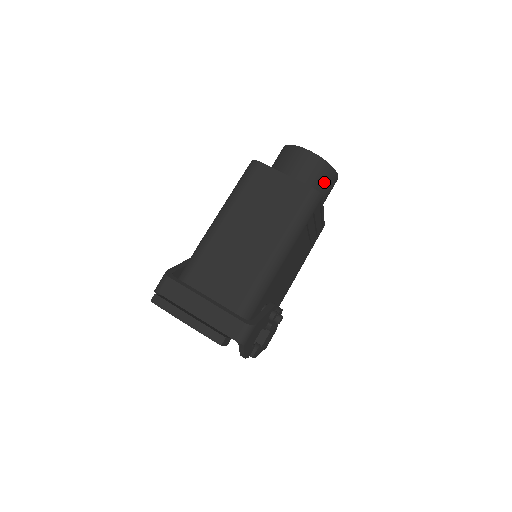
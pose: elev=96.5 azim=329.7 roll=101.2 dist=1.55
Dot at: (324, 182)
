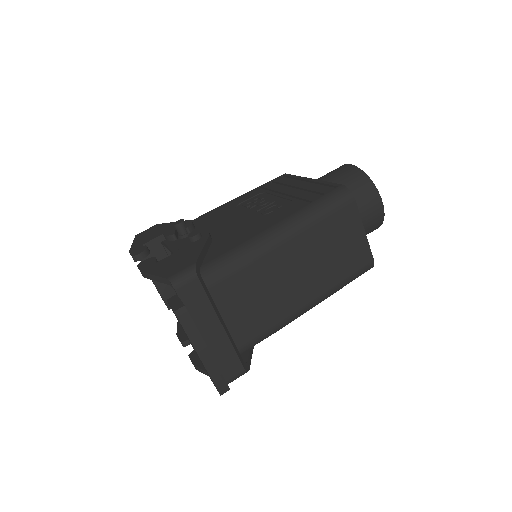
Dot at: occluded
